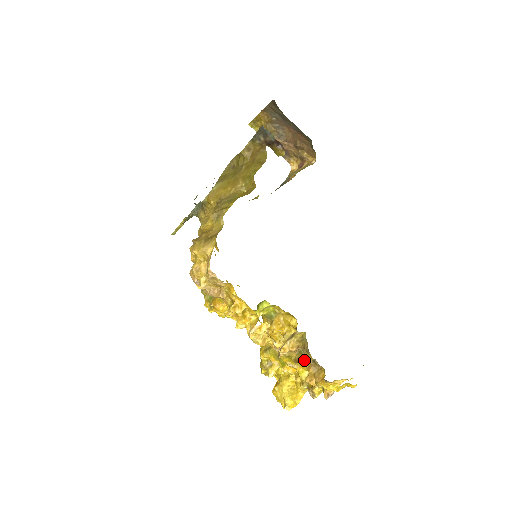
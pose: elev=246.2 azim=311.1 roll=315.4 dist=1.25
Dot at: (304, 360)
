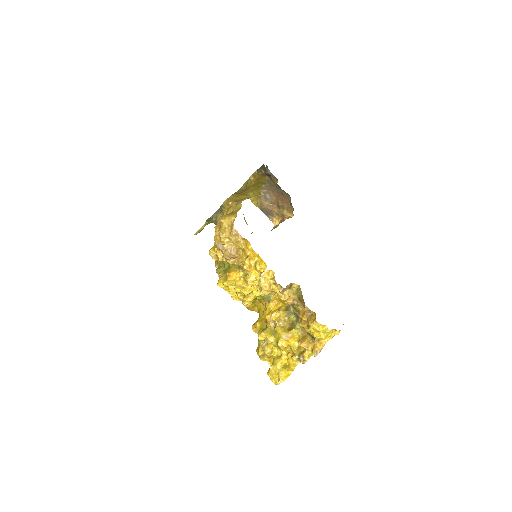
Dot at: (296, 327)
